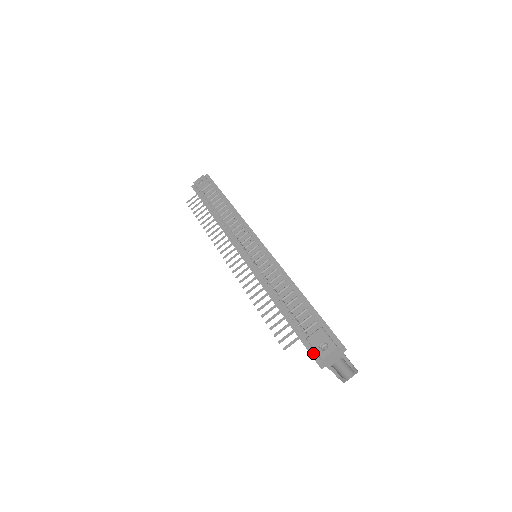
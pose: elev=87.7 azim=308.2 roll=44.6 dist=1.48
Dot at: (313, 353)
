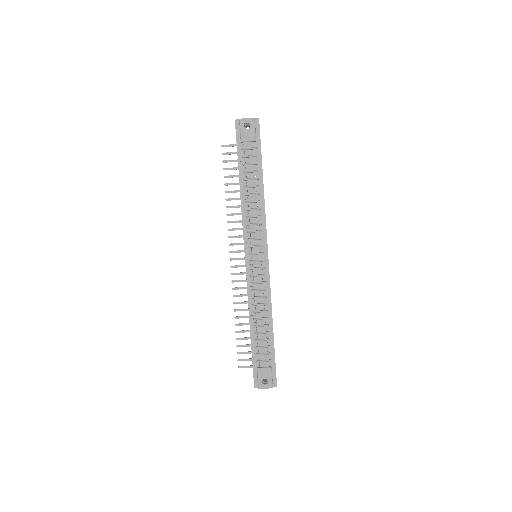
Dot at: (256, 379)
